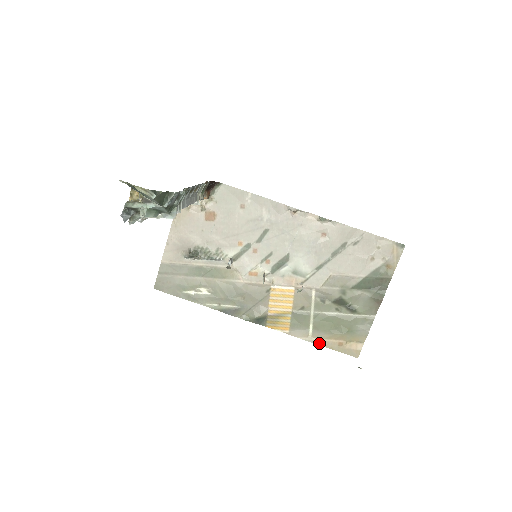
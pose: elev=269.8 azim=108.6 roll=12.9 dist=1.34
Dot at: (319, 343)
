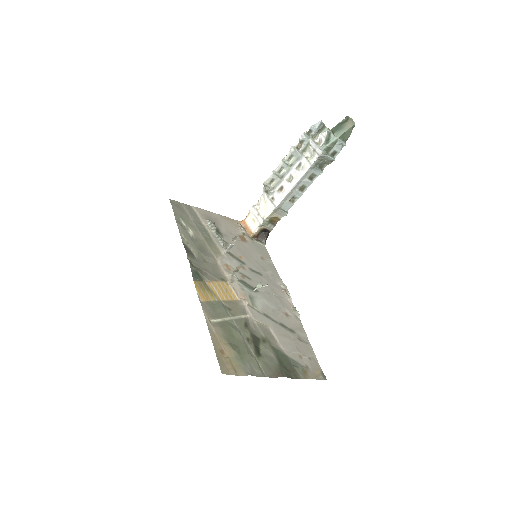
Dot at: (211, 330)
